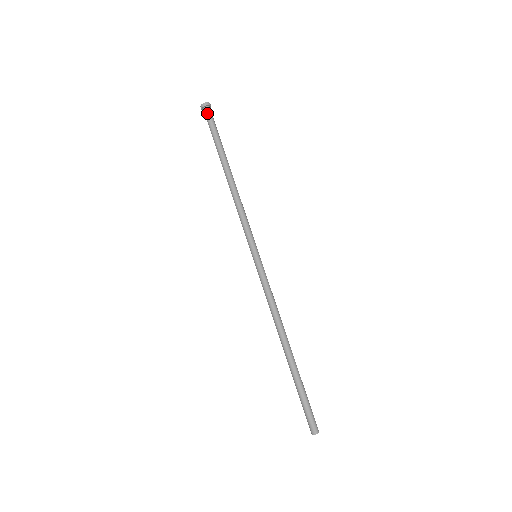
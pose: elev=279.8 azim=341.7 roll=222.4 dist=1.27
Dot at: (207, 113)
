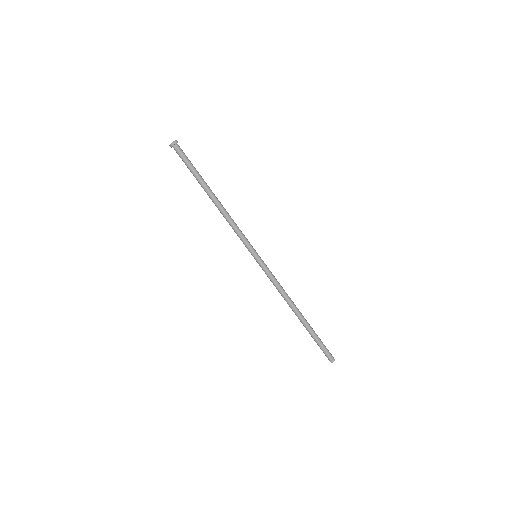
Dot at: (177, 151)
